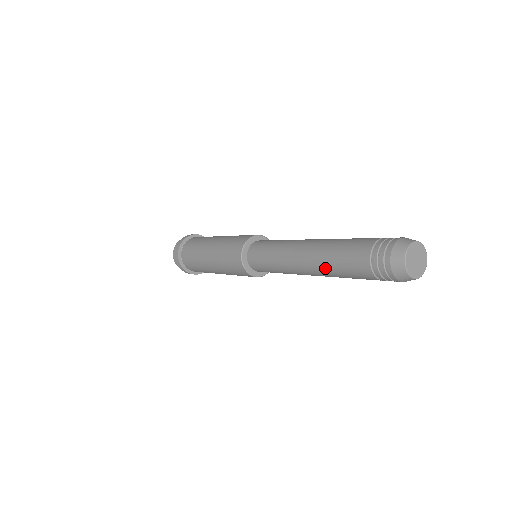
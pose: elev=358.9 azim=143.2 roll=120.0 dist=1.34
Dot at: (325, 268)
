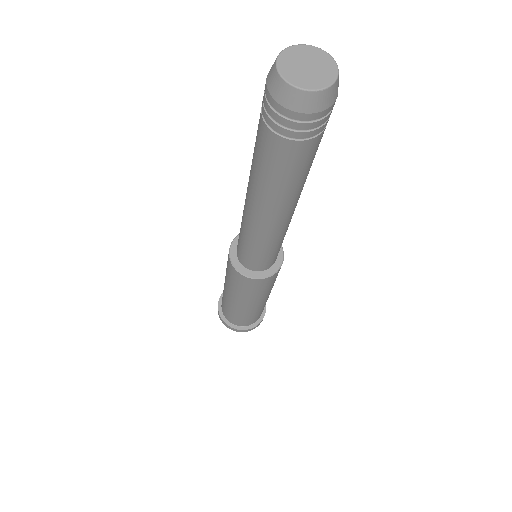
Dot at: (251, 170)
